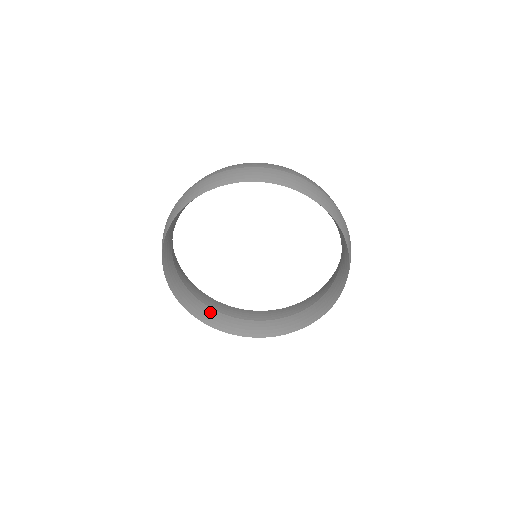
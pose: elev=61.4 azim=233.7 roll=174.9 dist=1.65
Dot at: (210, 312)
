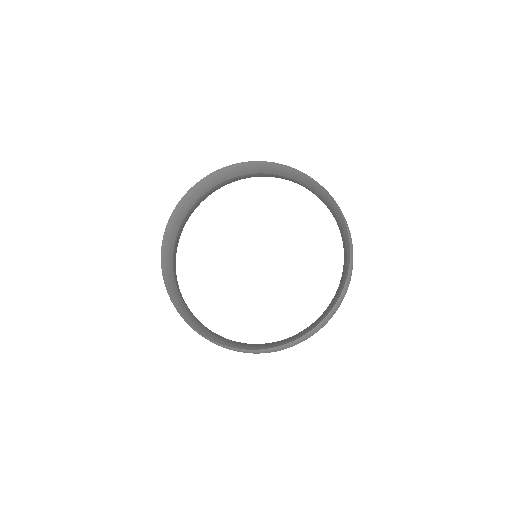
Dot at: (172, 276)
